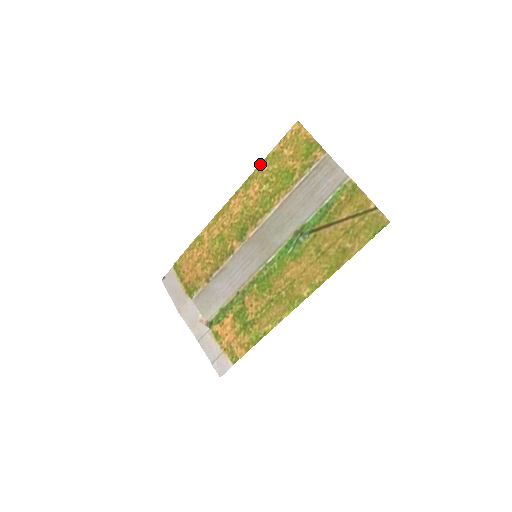
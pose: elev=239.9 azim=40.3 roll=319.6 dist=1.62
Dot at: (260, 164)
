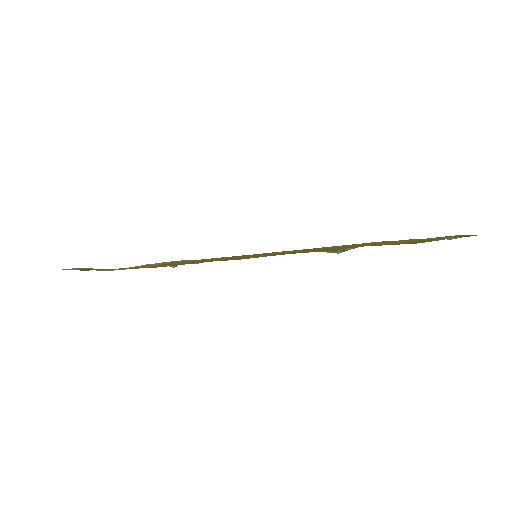
Dot at: occluded
